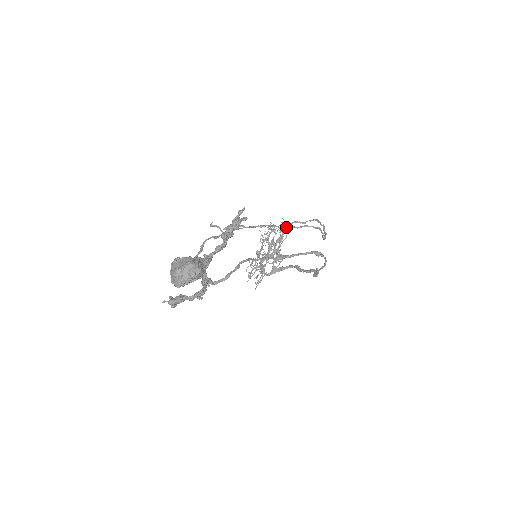
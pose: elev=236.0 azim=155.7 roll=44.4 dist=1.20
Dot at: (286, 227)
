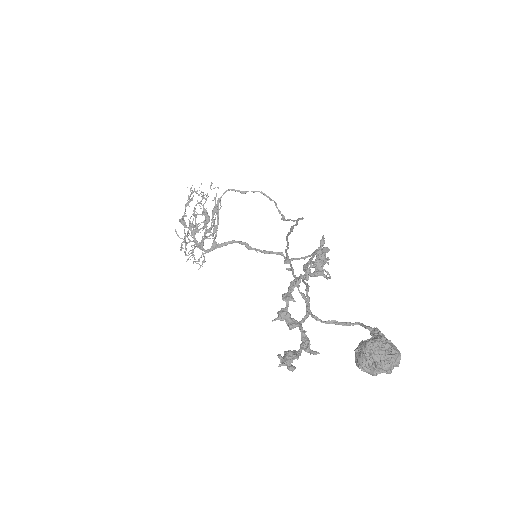
Dot at: occluded
